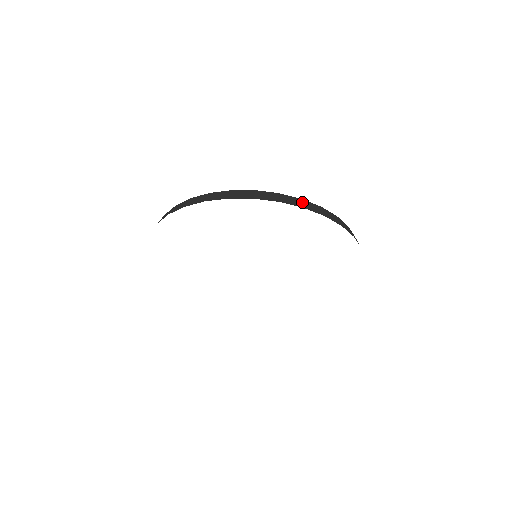
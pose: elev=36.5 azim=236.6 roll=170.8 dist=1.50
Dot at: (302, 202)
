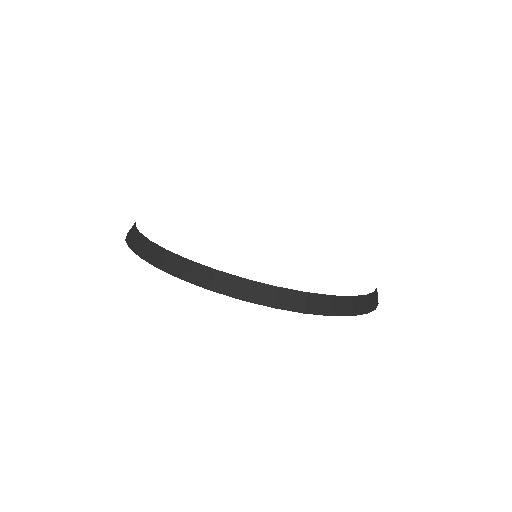
Dot at: (306, 300)
